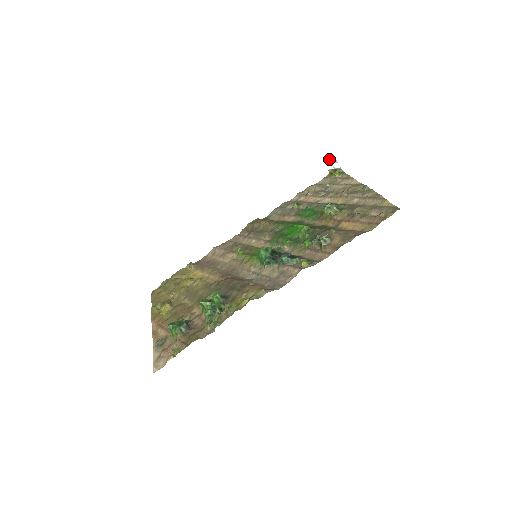
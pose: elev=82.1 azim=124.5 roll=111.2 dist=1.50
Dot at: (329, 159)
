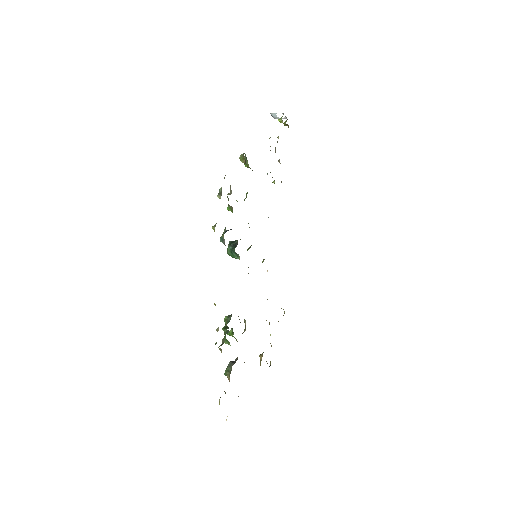
Dot at: occluded
